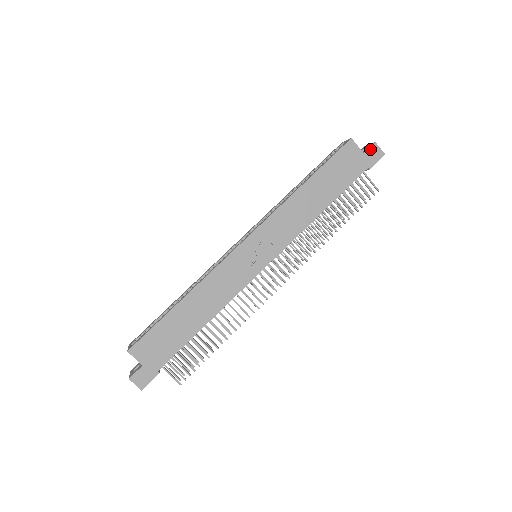
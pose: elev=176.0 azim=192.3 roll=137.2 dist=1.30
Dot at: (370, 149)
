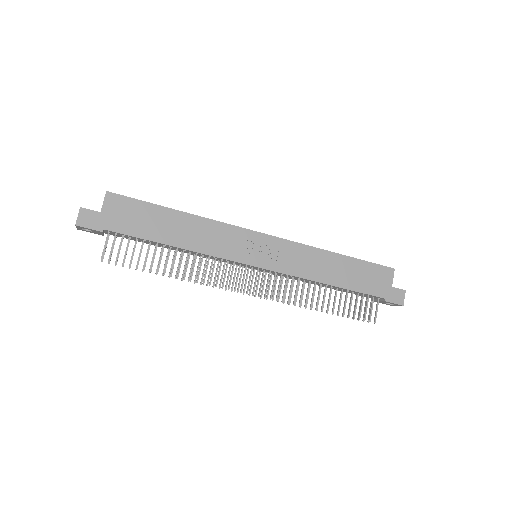
Dot at: (398, 290)
